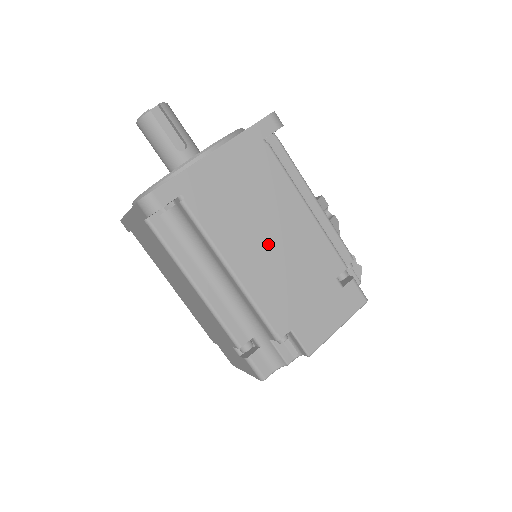
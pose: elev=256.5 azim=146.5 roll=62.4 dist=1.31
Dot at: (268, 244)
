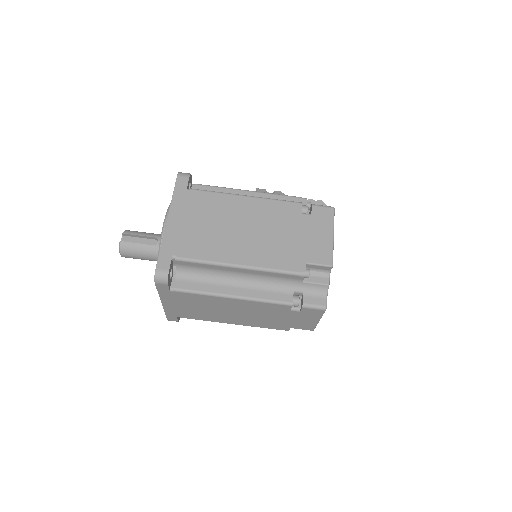
Dot at: (244, 234)
